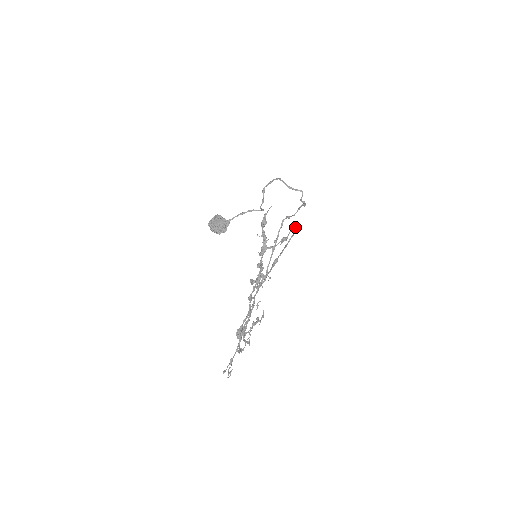
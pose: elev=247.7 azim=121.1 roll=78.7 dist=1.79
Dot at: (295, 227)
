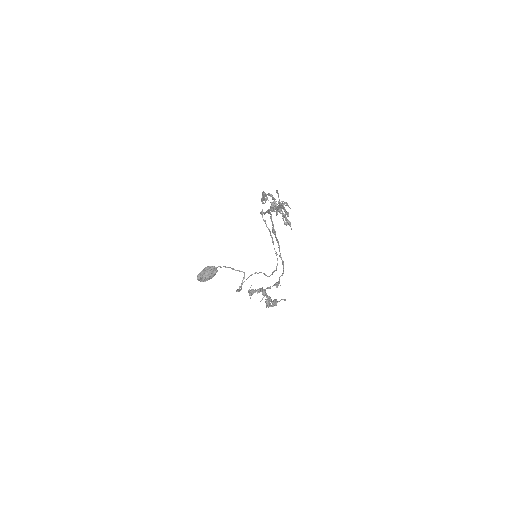
Dot at: (280, 276)
